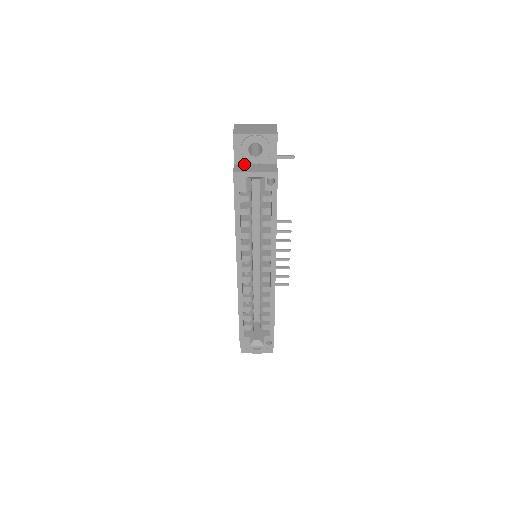
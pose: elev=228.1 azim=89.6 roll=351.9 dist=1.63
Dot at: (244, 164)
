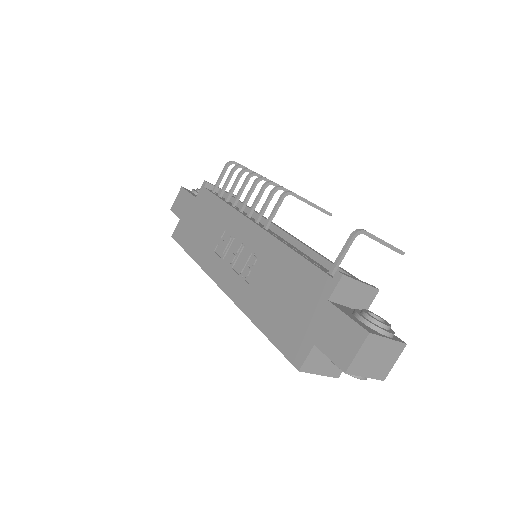
Dot at: occluded
